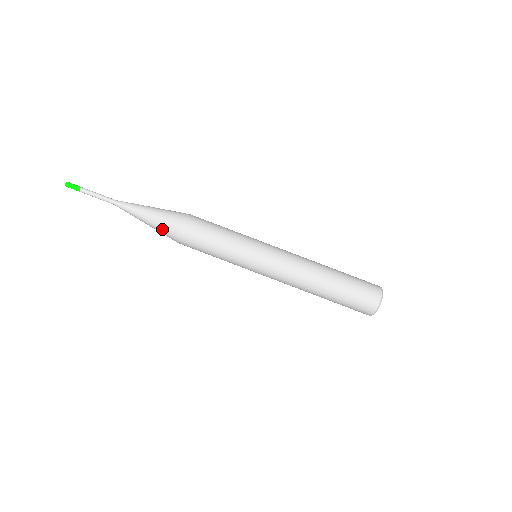
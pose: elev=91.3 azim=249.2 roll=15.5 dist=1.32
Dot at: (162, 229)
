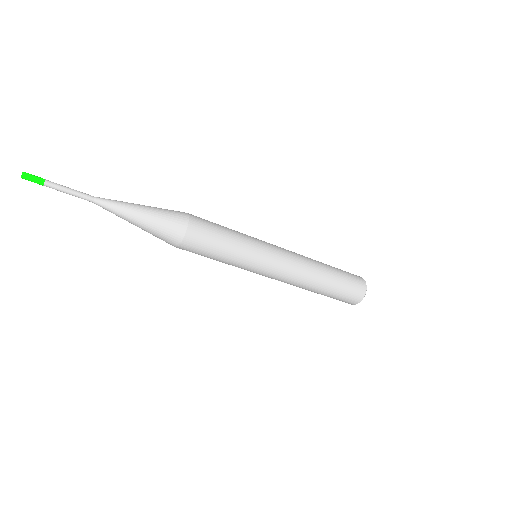
Dot at: (155, 236)
